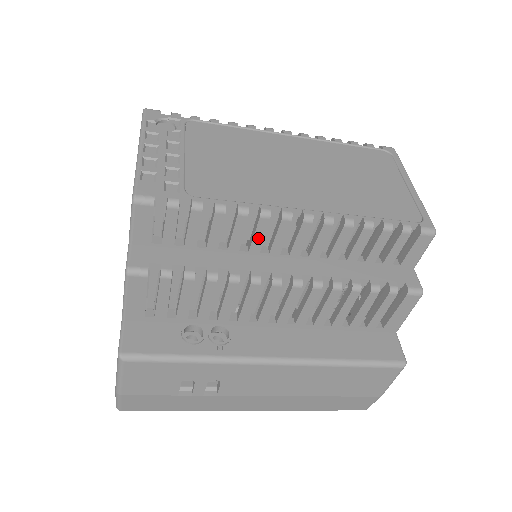
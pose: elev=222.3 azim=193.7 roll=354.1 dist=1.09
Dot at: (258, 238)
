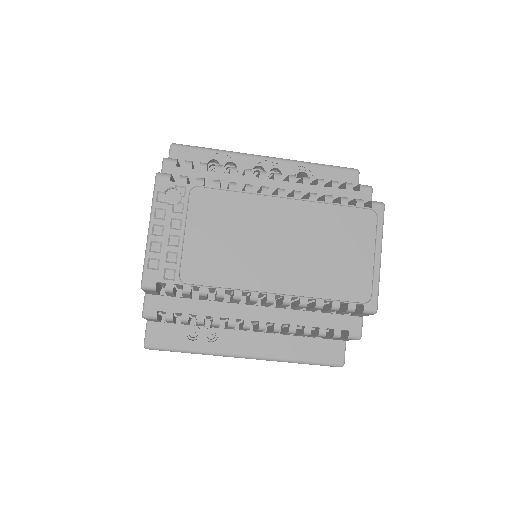
Dot at: (235, 301)
